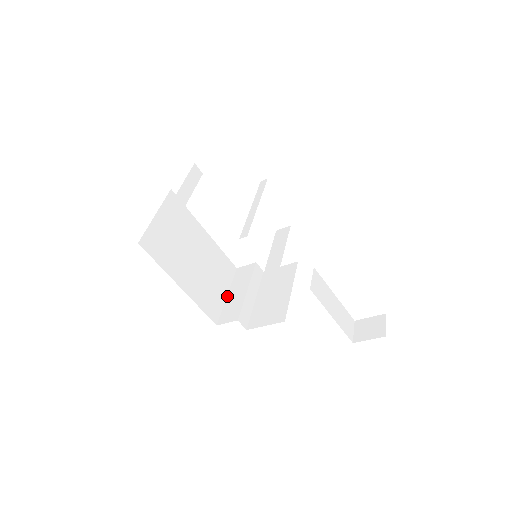
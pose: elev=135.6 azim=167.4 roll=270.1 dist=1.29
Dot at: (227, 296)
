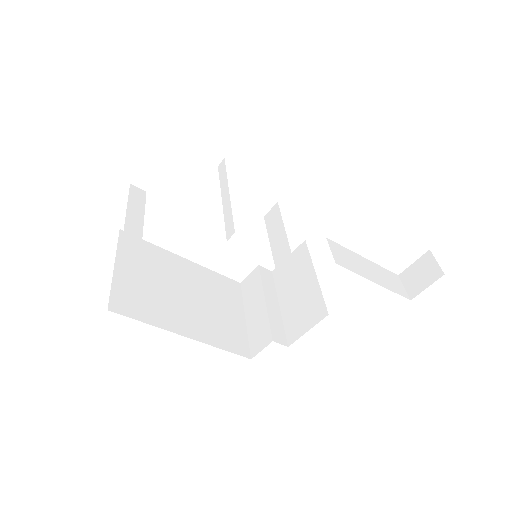
Dot at: (245, 319)
